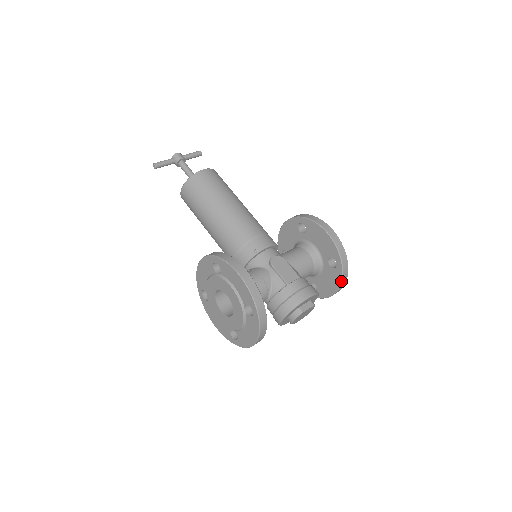
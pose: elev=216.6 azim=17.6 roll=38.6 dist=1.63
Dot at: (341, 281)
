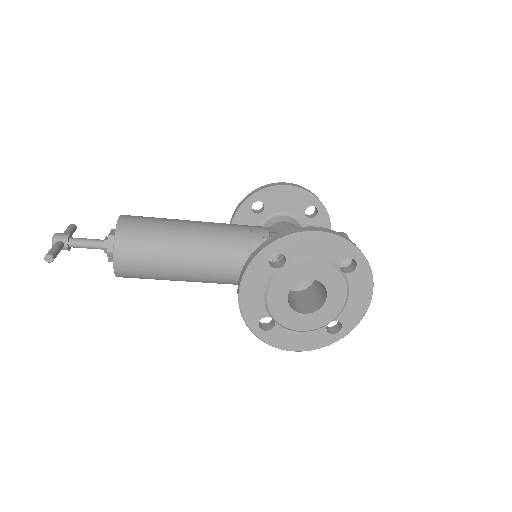
Dot at: (330, 222)
